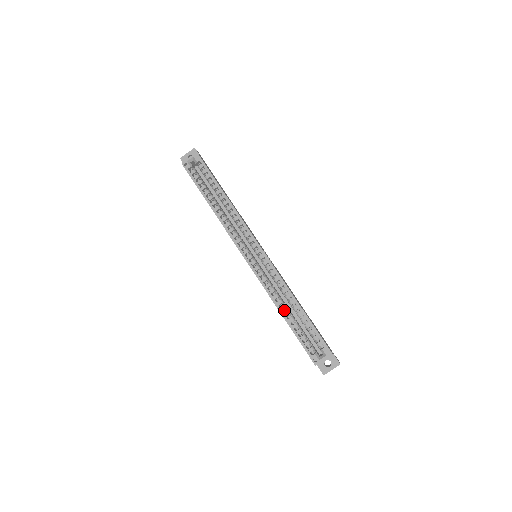
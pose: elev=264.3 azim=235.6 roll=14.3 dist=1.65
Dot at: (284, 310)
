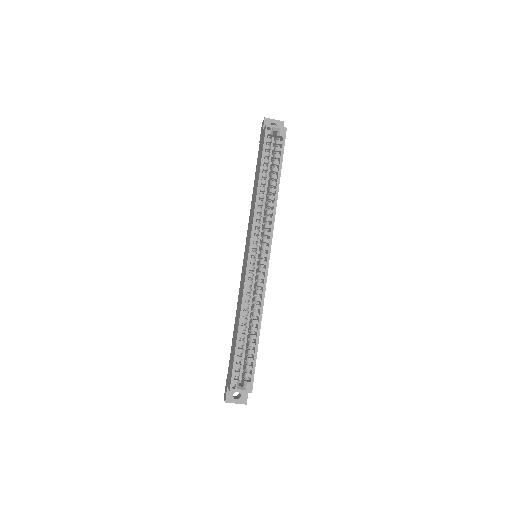
Dot at: occluded
